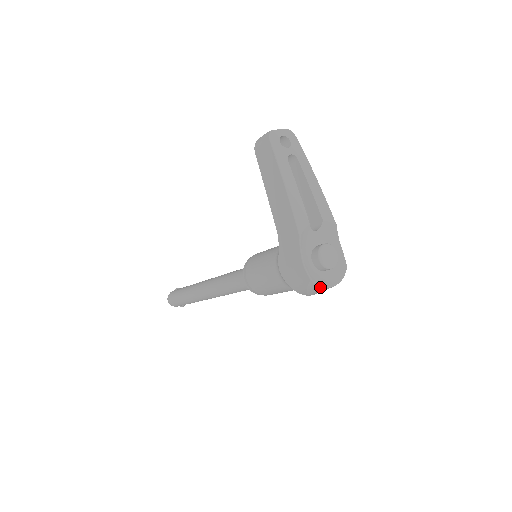
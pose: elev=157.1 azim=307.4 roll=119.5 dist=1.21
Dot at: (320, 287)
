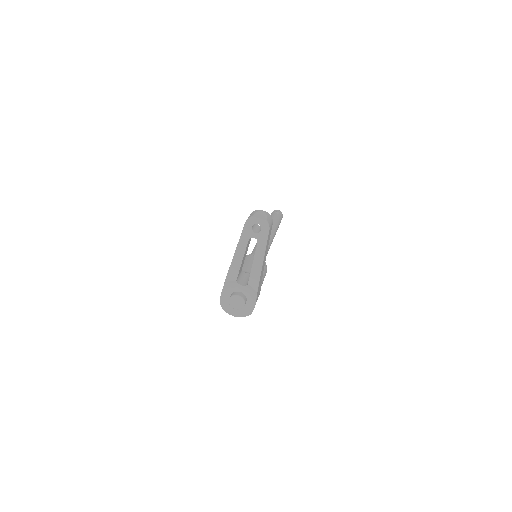
Dot at: (225, 310)
